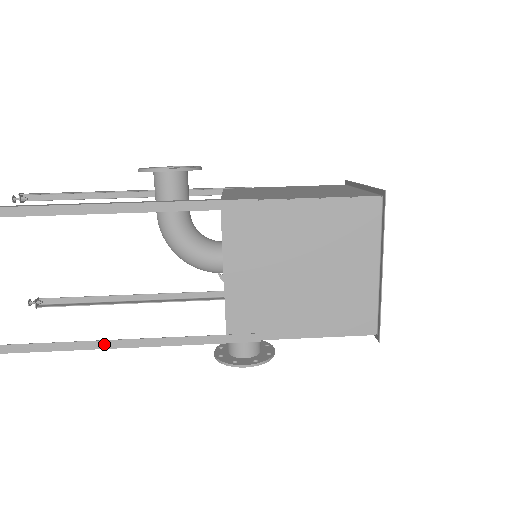
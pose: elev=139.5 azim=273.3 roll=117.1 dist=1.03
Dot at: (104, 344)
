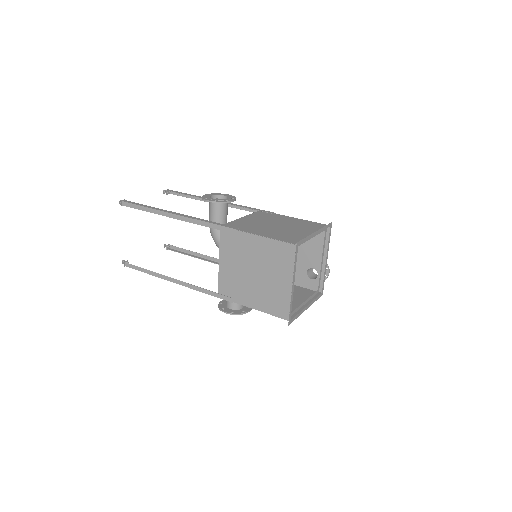
Dot at: (168, 279)
